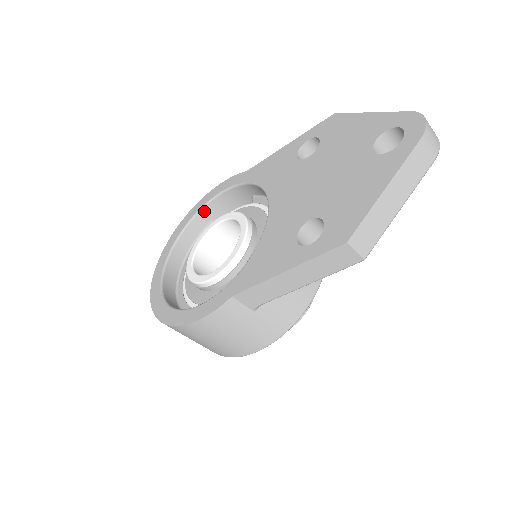
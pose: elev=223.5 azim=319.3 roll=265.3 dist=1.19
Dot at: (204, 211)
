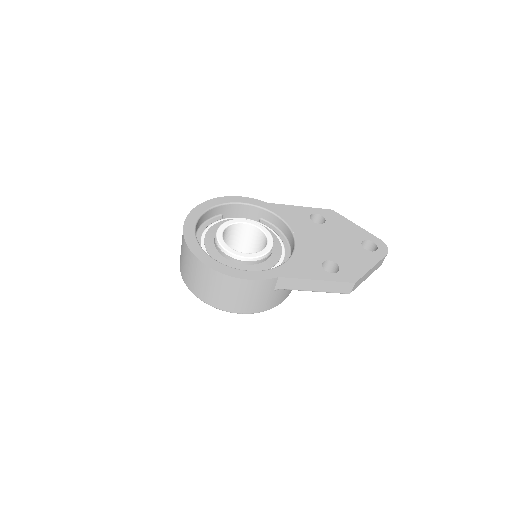
Dot at: (225, 206)
